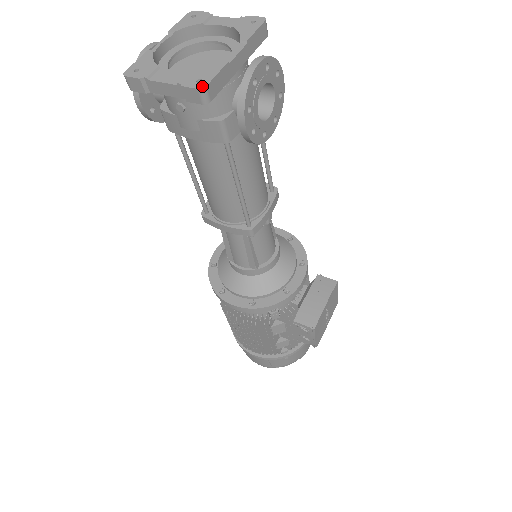
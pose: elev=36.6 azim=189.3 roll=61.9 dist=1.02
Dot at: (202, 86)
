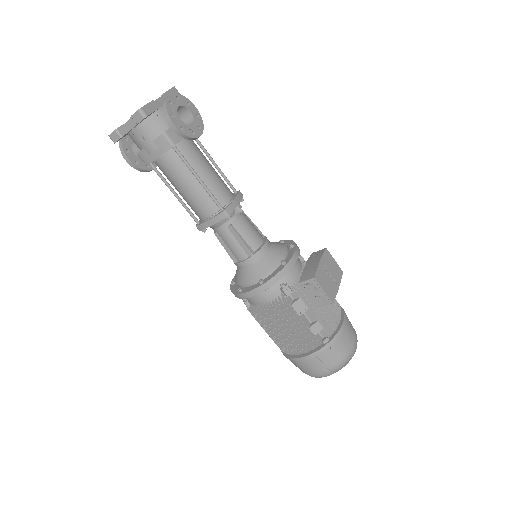
Dot at: (139, 109)
